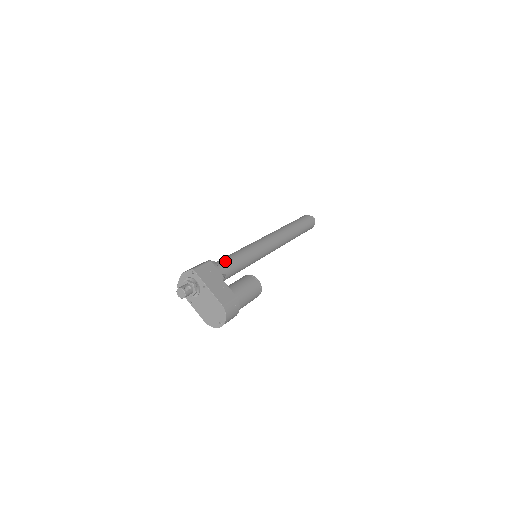
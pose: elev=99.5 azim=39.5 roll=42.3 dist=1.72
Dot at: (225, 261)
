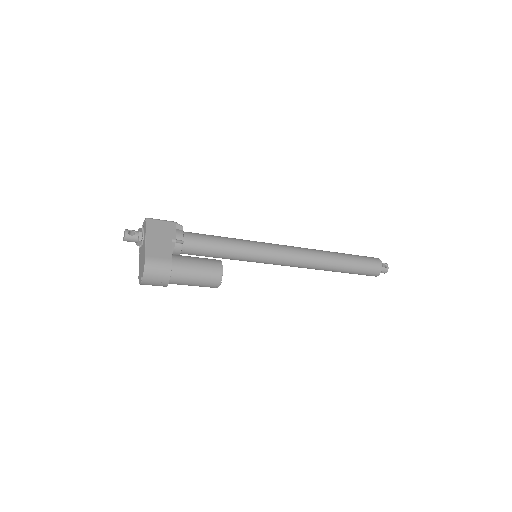
Dot at: (199, 234)
